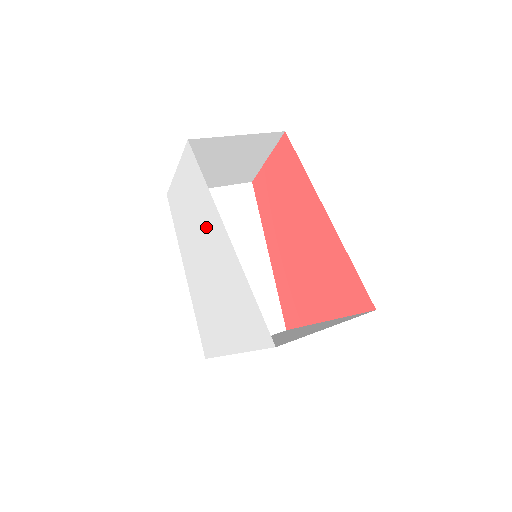
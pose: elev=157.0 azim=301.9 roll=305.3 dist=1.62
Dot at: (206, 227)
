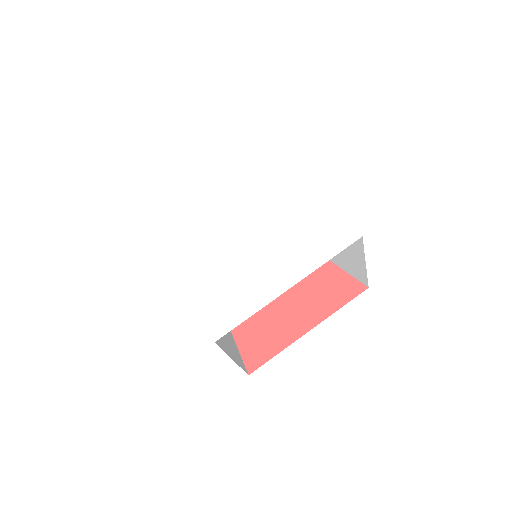
Dot at: (244, 196)
